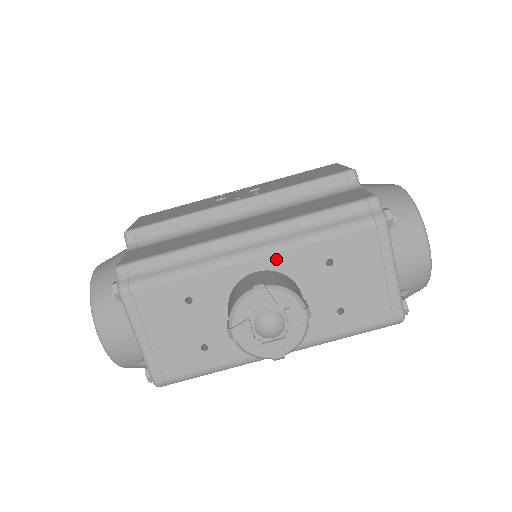
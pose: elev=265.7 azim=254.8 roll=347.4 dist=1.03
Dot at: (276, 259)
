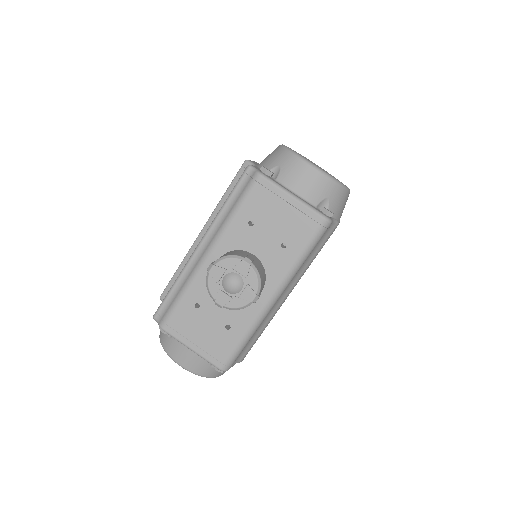
Dot at: (221, 246)
